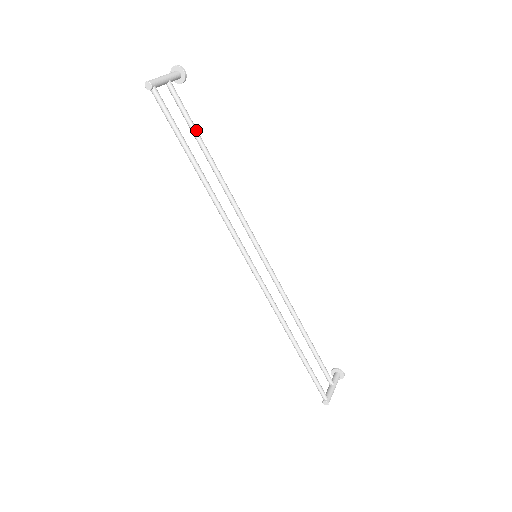
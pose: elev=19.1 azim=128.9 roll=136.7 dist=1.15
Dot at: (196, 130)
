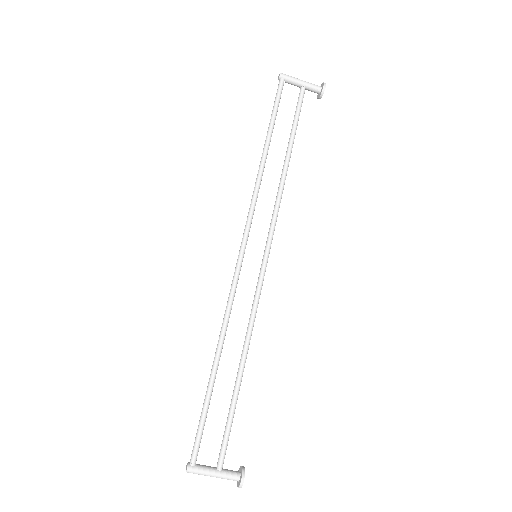
Dot at: (295, 128)
